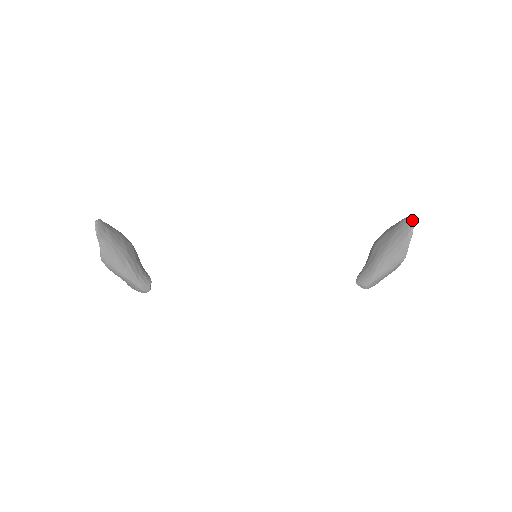
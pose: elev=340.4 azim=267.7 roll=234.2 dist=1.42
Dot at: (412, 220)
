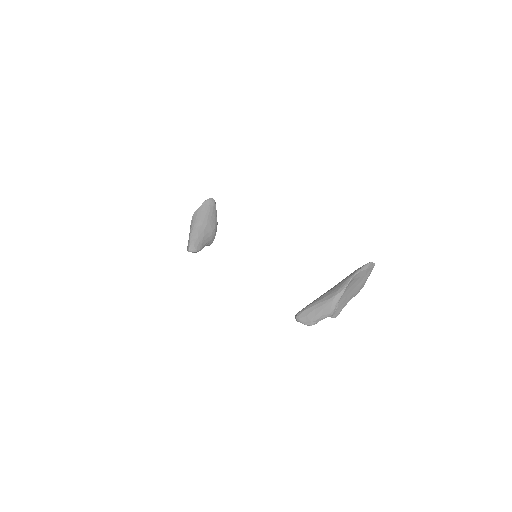
Dot at: (371, 262)
